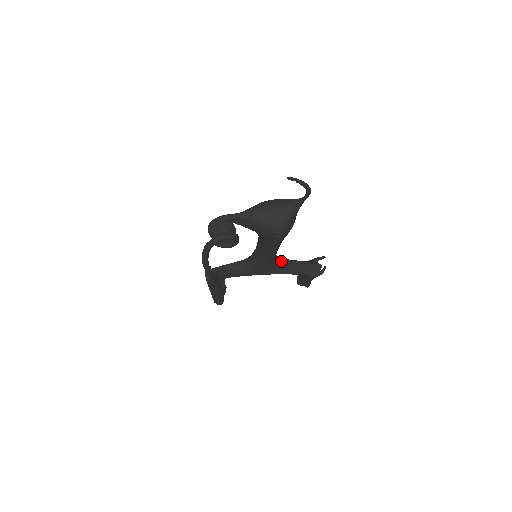
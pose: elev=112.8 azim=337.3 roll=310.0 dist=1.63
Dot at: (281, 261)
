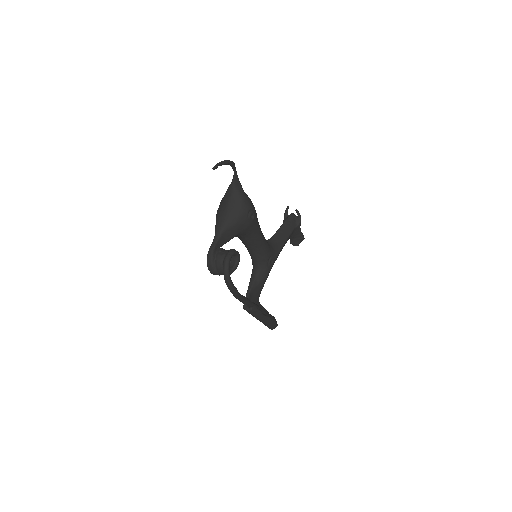
Dot at: (272, 240)
